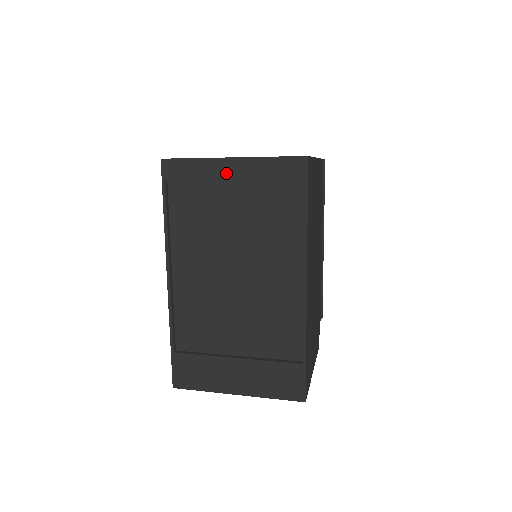
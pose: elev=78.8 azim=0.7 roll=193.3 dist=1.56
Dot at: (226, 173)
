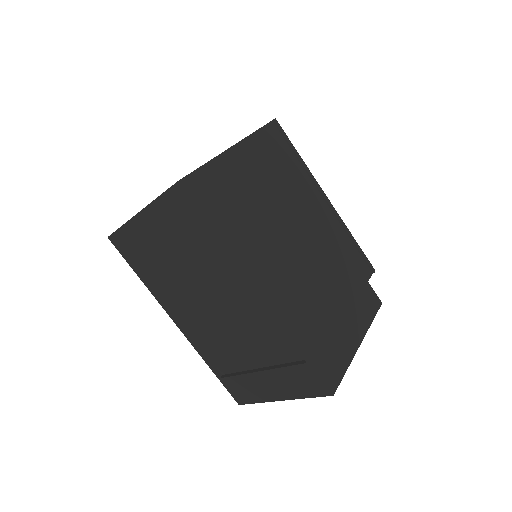
Dot at: (145, 227)
